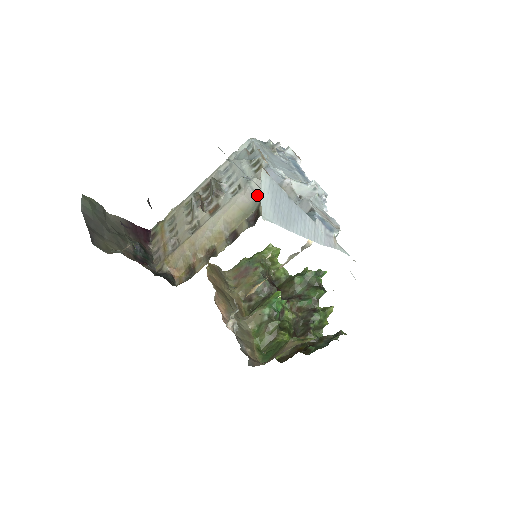
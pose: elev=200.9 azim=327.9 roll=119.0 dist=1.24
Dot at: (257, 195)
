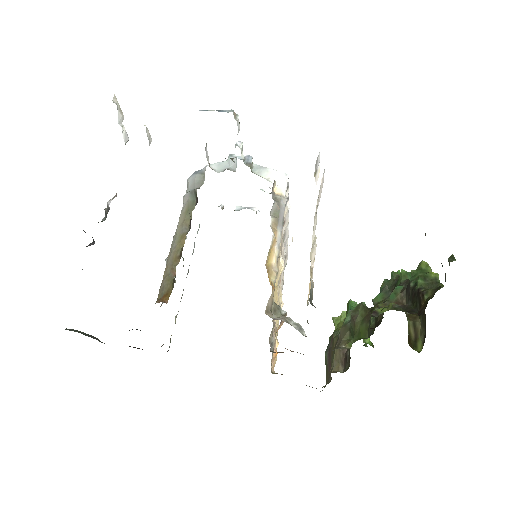
Dot at: (190, 192)
